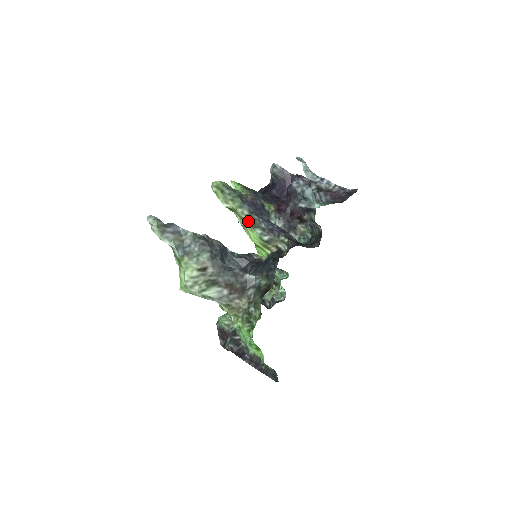
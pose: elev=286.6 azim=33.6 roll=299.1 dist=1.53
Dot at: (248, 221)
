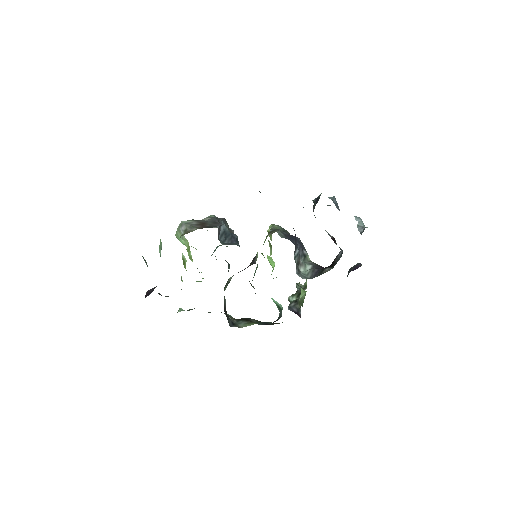
Dot at: occluded
